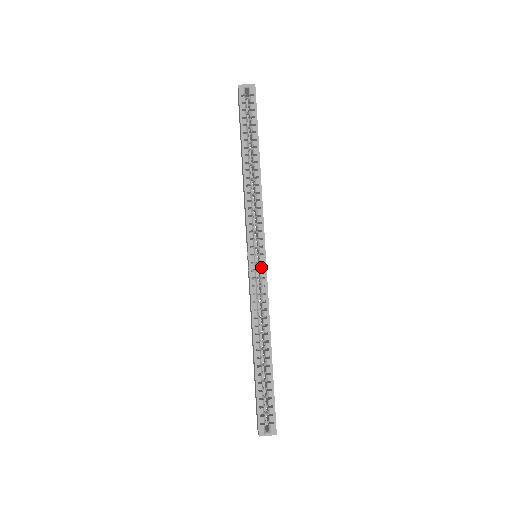
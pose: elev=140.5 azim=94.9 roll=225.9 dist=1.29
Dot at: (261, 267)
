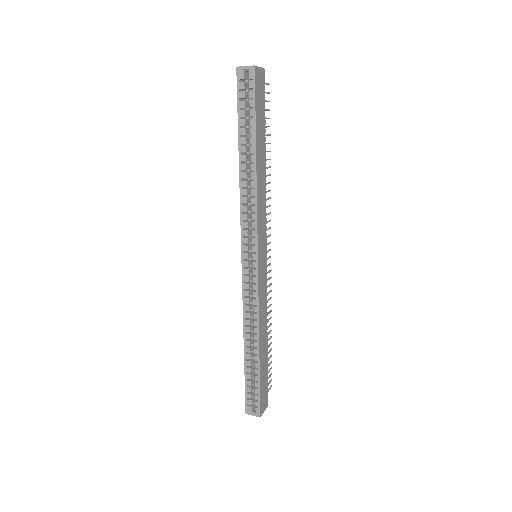
Dot at: (253, 273)
